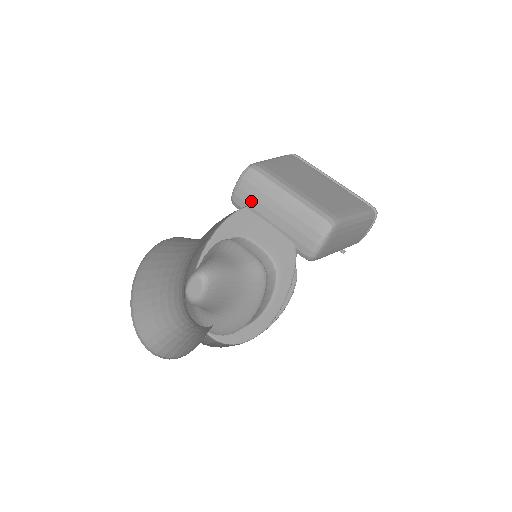
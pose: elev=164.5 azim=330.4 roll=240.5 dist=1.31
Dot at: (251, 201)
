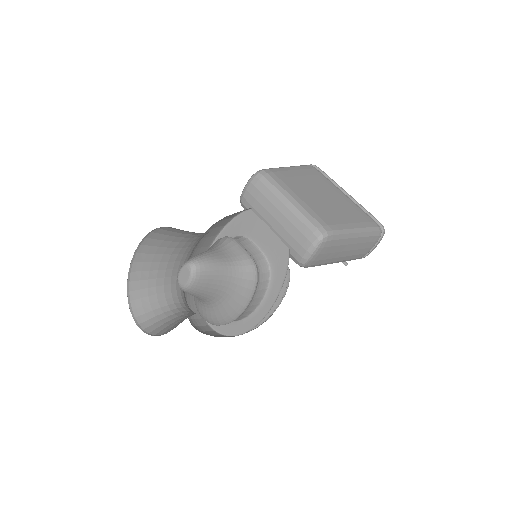
Dot at: (255, 204)
